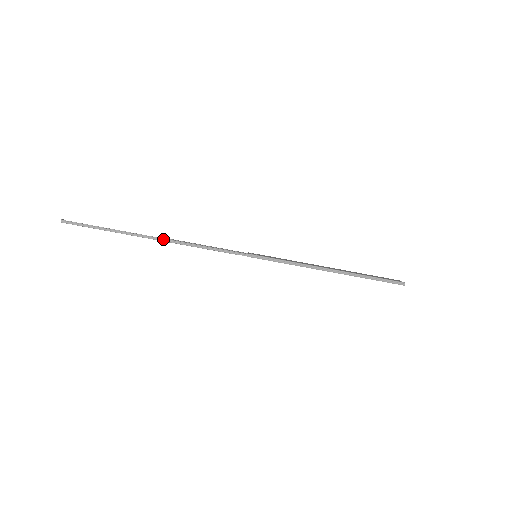
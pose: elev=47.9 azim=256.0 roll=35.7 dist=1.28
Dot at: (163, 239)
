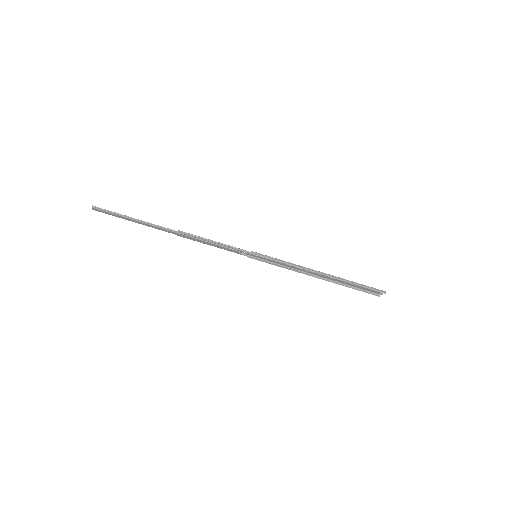
Dot at: (178, 230)
